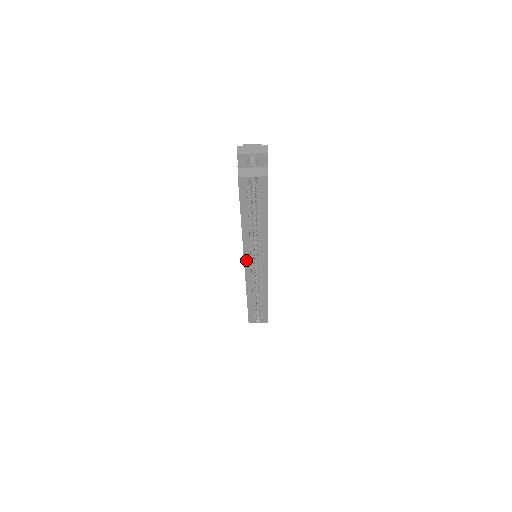
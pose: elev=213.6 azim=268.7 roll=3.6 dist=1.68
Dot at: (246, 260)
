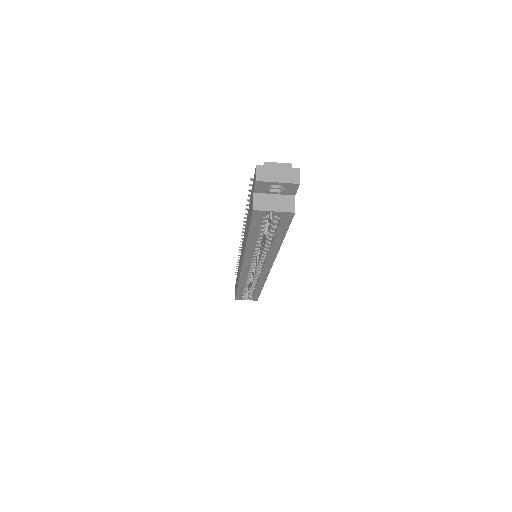
Dot at: (244, 266)
